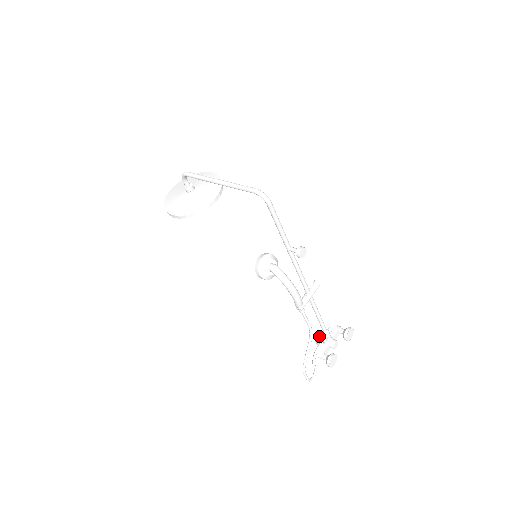
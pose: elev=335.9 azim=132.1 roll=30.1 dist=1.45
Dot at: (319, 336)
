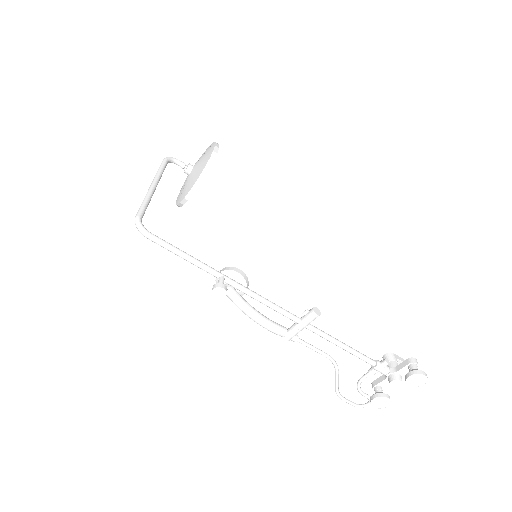
Dot at: occluded
